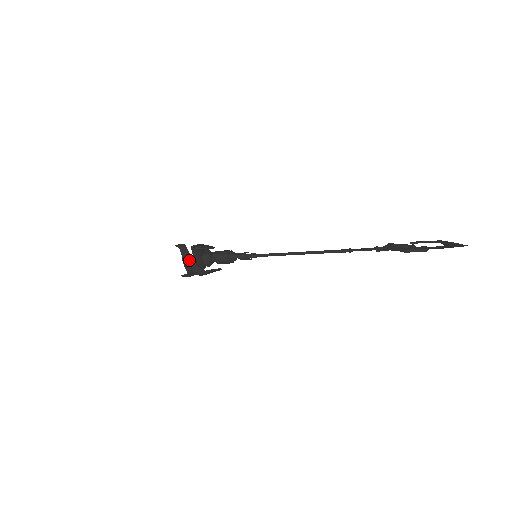
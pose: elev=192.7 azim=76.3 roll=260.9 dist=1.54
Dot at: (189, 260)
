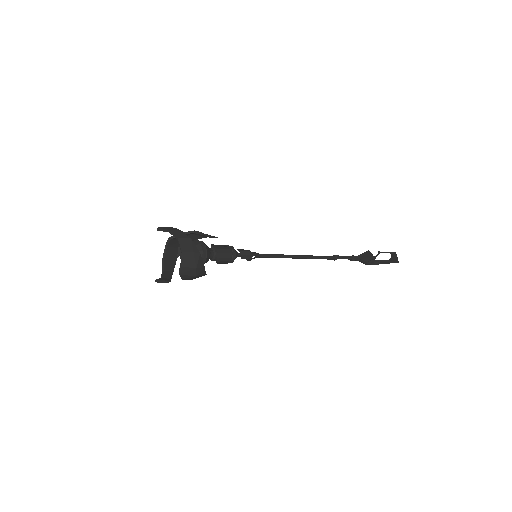
Dot at: (192, 248)
